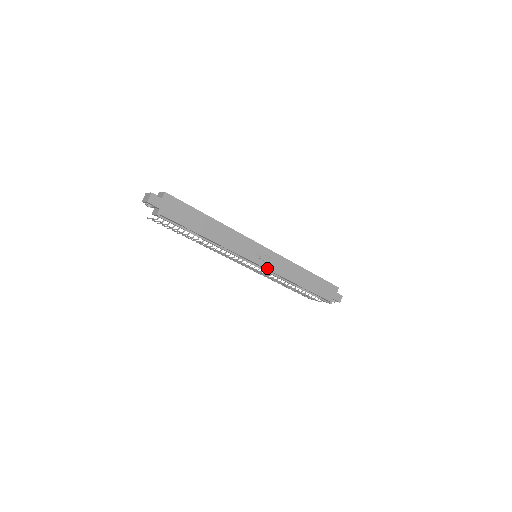
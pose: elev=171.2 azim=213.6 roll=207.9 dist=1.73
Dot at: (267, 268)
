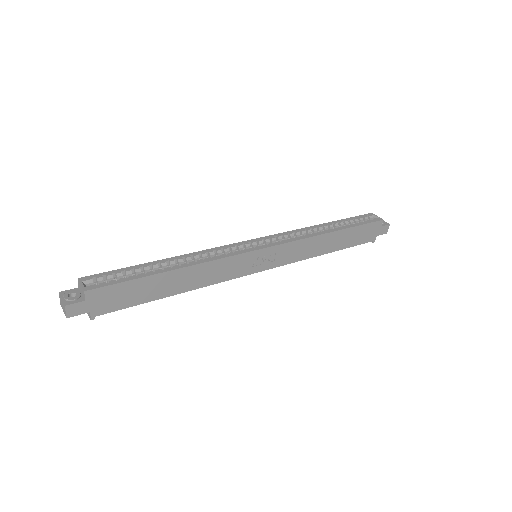
Dot at: (276, 266)
